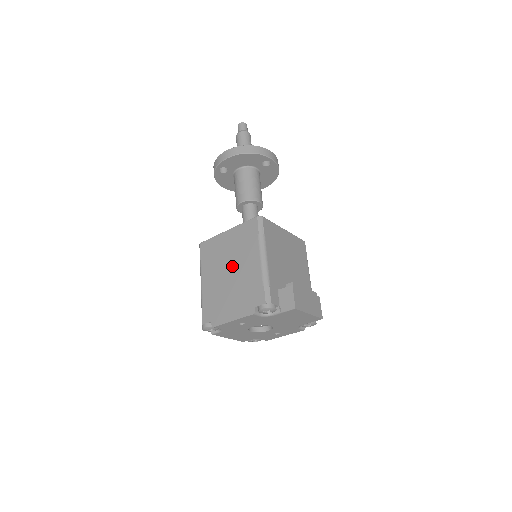
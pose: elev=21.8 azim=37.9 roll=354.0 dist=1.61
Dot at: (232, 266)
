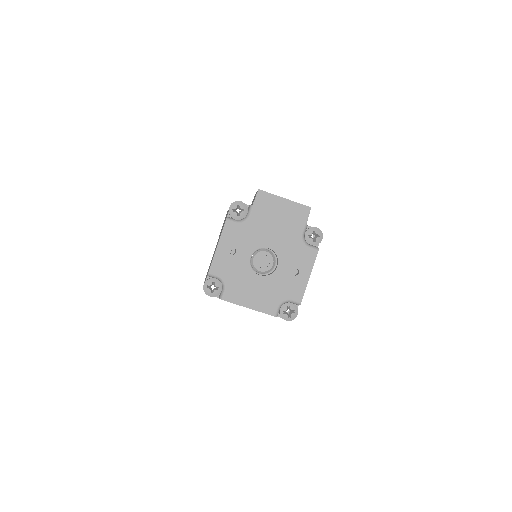
Dot at: occluded
